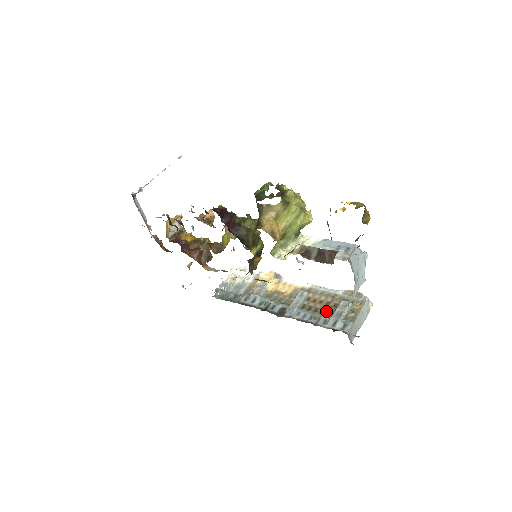
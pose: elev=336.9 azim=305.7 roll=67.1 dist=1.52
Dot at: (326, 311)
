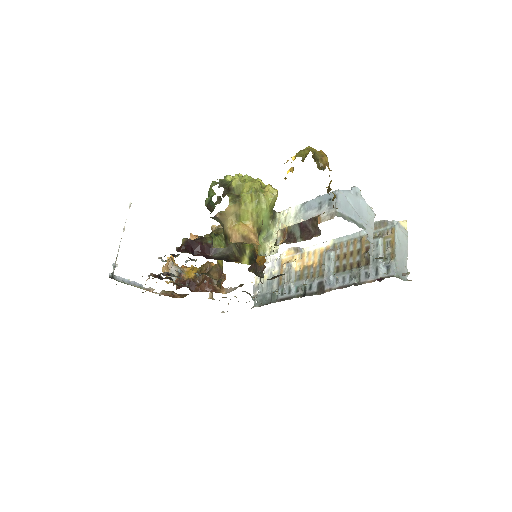
Dot at: (361, 262)
